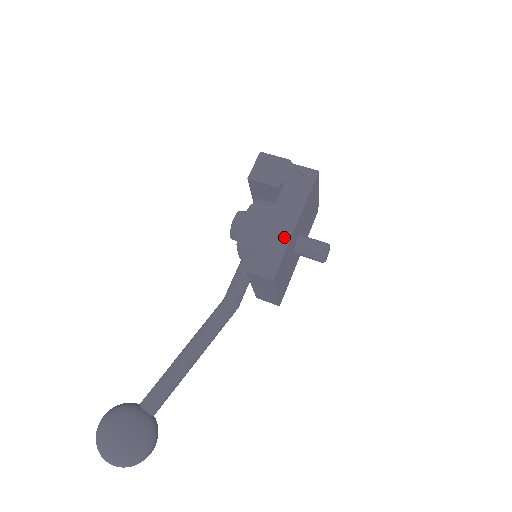
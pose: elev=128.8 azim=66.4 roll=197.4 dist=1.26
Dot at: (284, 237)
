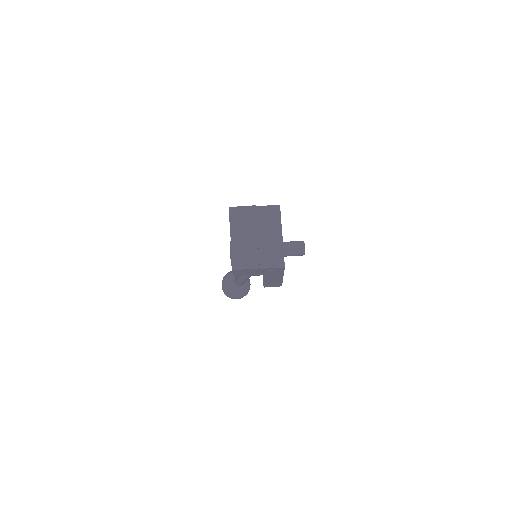
Dot at: (278, 281)
